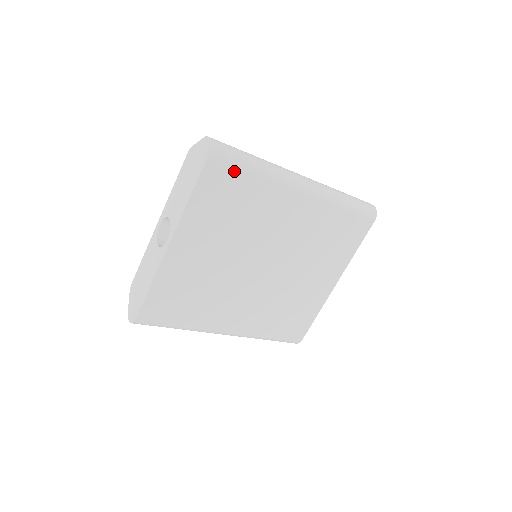
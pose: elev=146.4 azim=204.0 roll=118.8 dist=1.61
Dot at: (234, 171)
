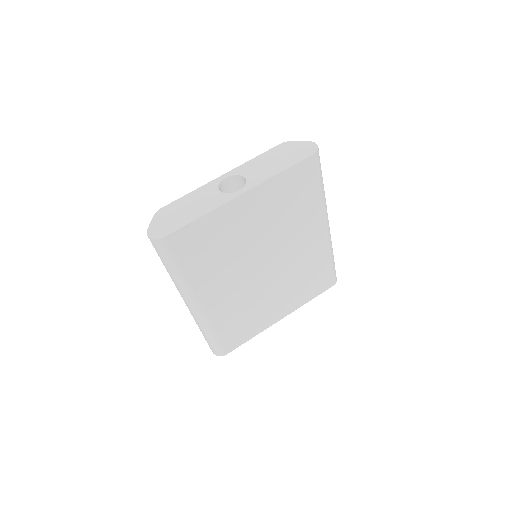
Dot at: (314, 178)
